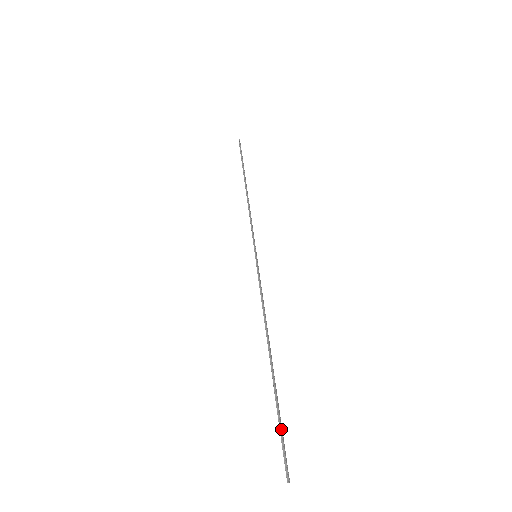
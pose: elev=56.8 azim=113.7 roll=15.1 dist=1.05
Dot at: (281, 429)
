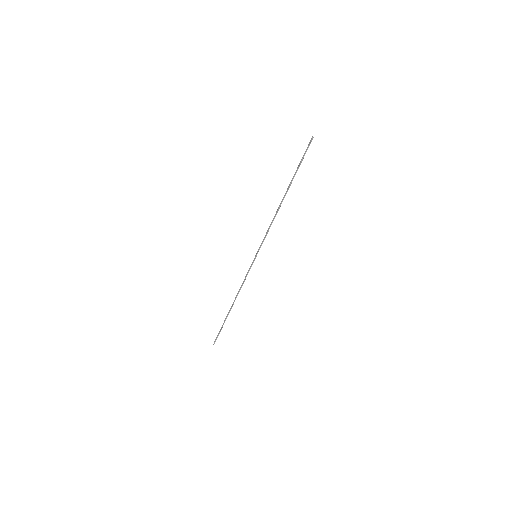
Dot at: occluded
